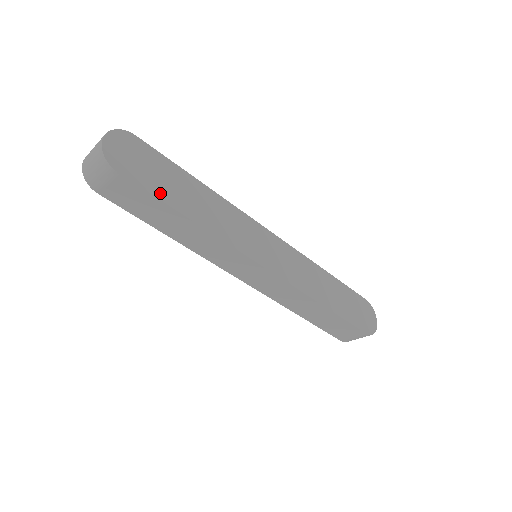
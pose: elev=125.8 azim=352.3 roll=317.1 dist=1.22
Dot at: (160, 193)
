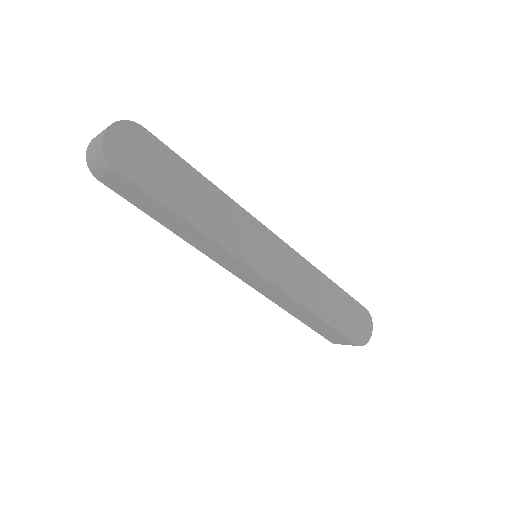
Dot at: (159, 193)
